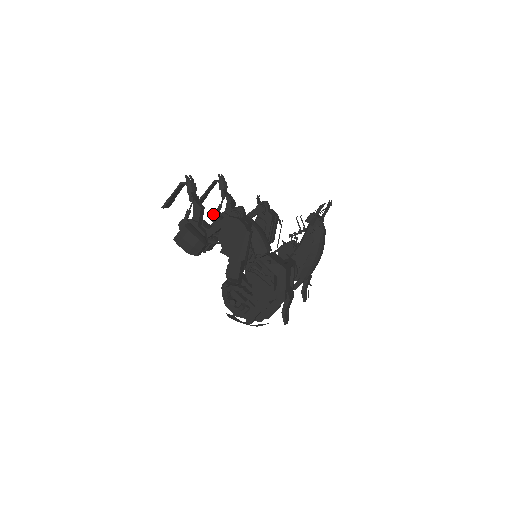
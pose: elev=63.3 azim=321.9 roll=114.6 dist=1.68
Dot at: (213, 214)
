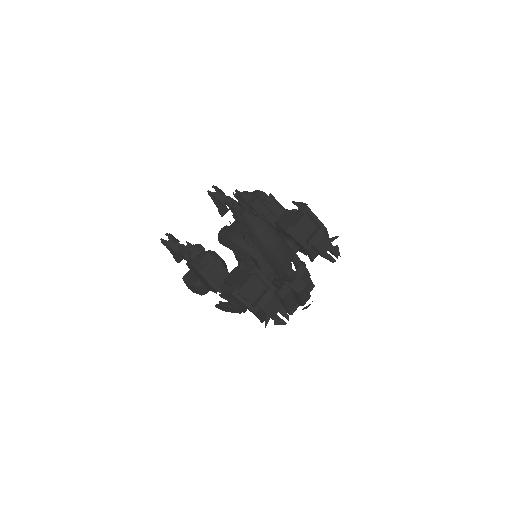
Dot at: occluded
